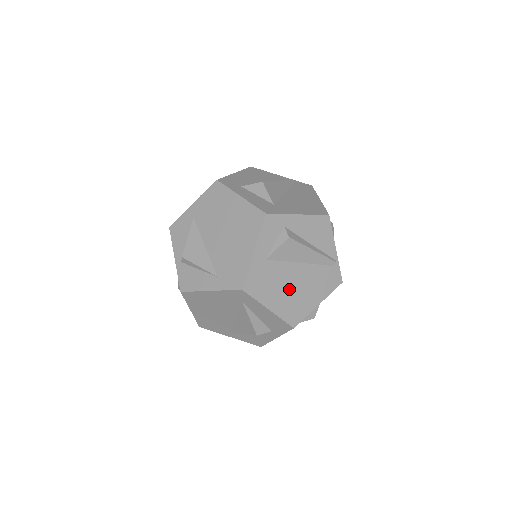
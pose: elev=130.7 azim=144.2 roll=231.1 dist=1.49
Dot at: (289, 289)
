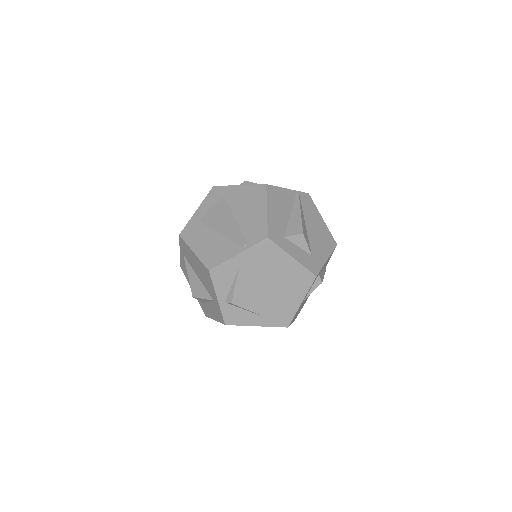
Dot at: occluded
